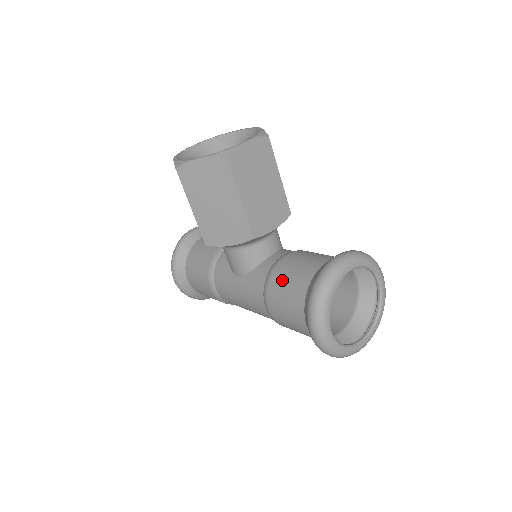
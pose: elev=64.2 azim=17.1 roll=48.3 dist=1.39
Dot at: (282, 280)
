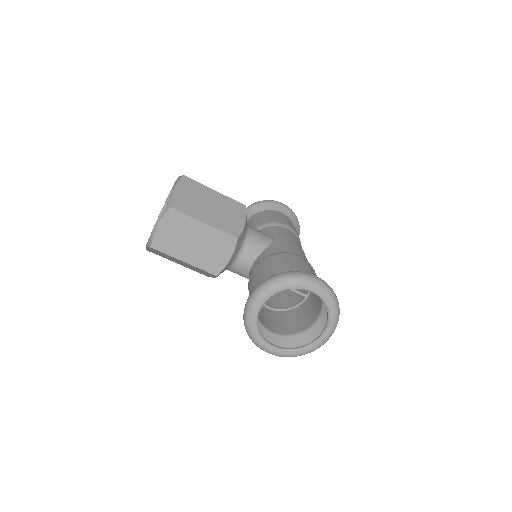
Dot at: occluded
